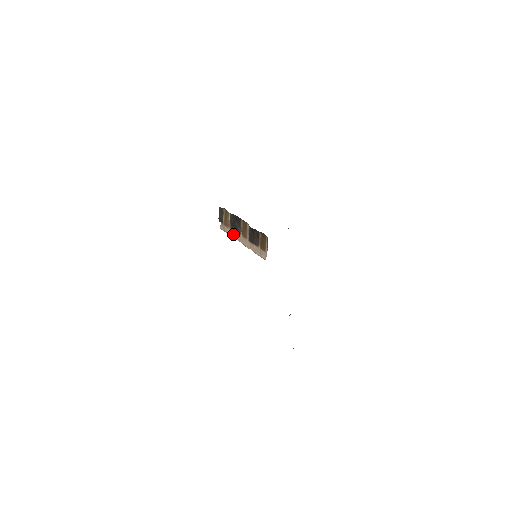
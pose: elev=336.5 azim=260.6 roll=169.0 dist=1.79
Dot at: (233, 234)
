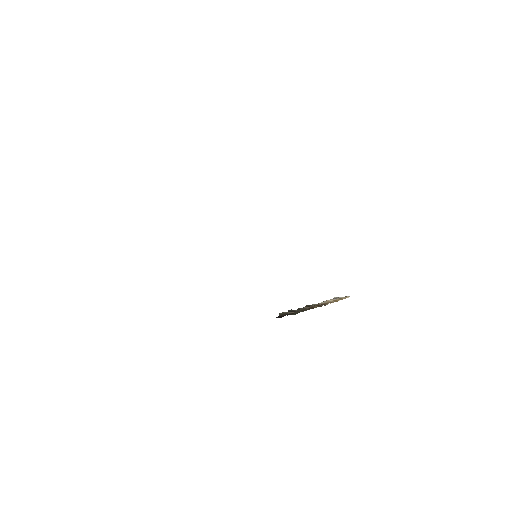
Dot at: occluded
